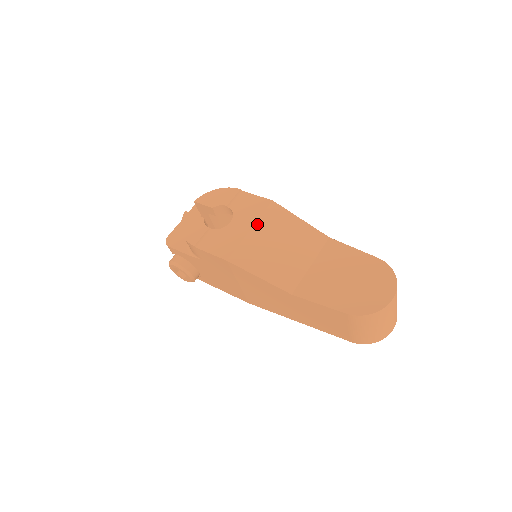
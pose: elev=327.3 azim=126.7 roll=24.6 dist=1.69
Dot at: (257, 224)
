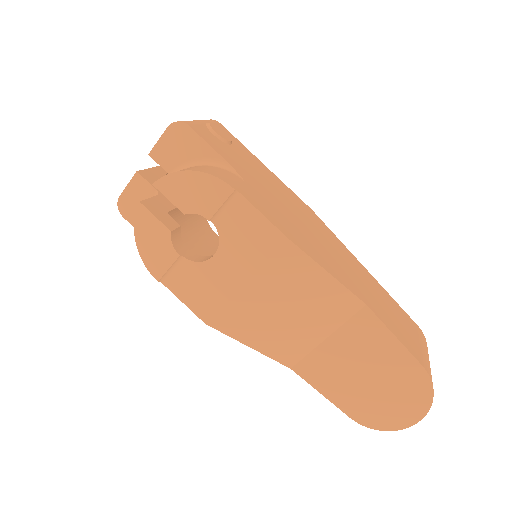
Dot at: (256, 277)
